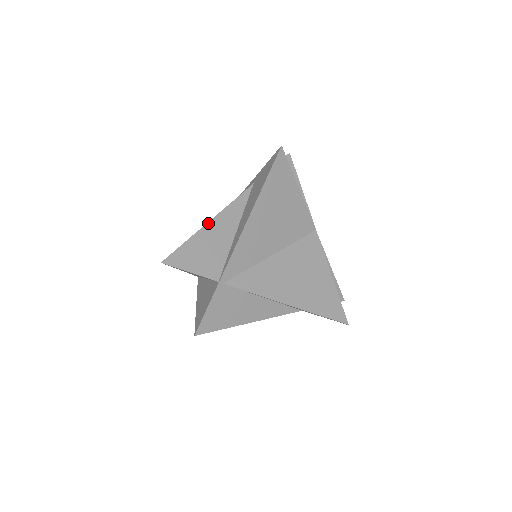
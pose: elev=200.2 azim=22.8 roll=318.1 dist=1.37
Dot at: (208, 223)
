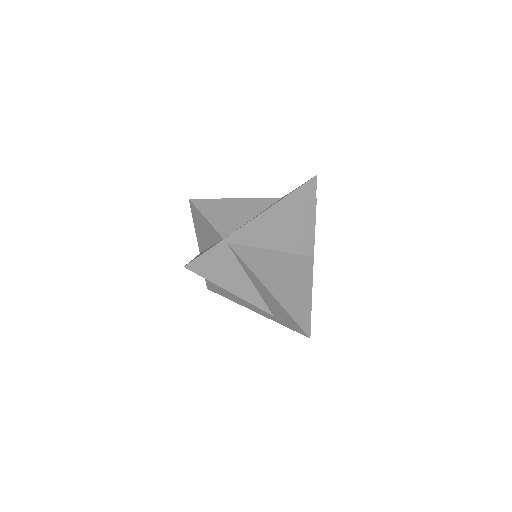
Dot at: (236, 199)
